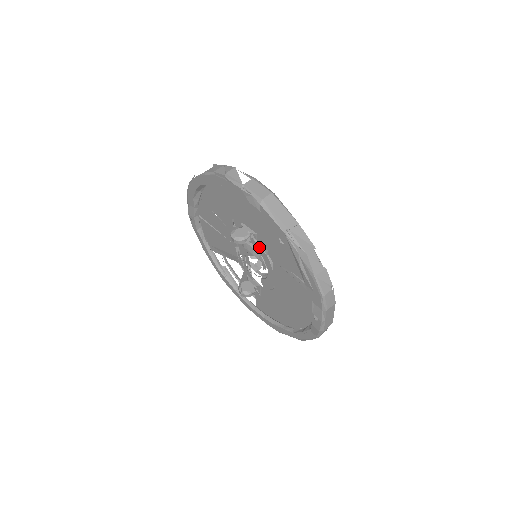
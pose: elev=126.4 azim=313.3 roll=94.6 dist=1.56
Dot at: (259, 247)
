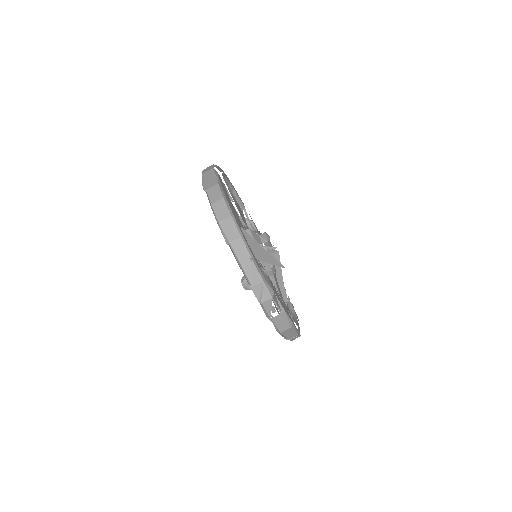
Dot at: occluded
